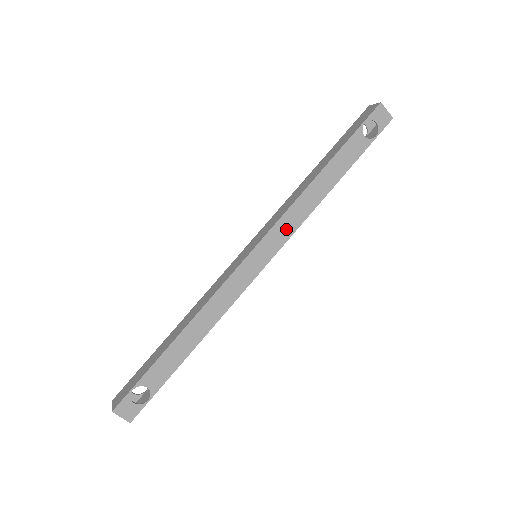
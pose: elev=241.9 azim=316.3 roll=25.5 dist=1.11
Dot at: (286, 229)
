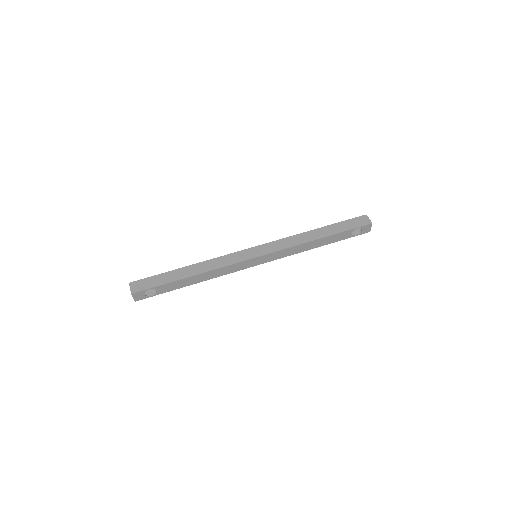
Dot at: (281, 255)
